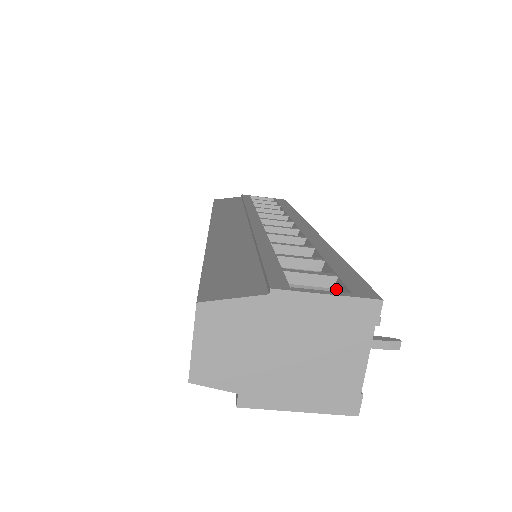
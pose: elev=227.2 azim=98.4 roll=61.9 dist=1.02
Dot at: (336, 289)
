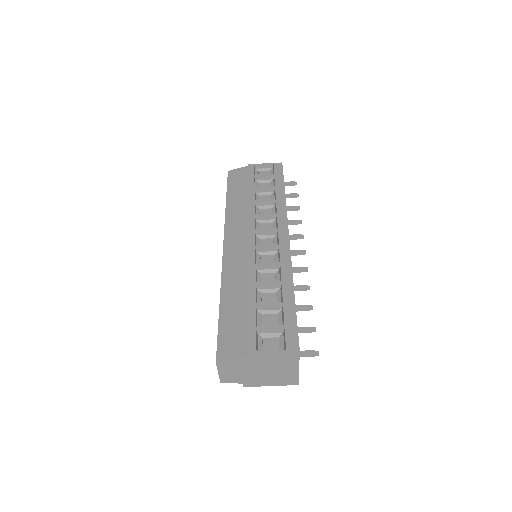
Dot at: (283, 335)
